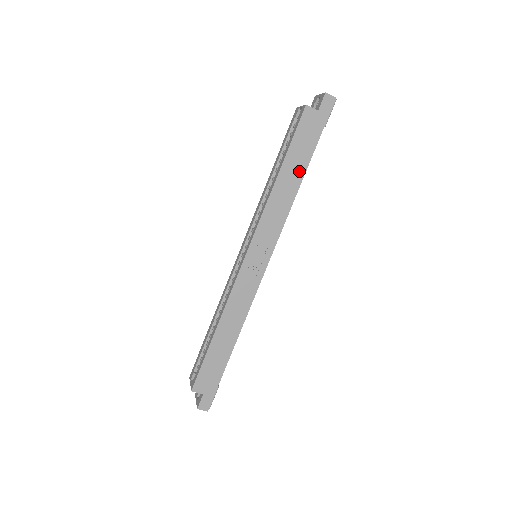
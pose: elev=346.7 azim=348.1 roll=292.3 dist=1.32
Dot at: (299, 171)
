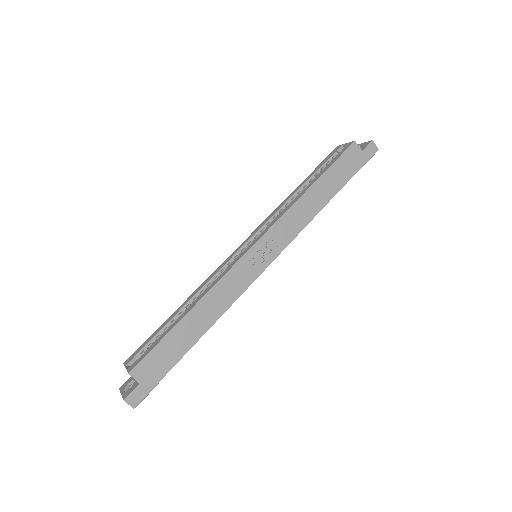
Dot at: (329, 193)
